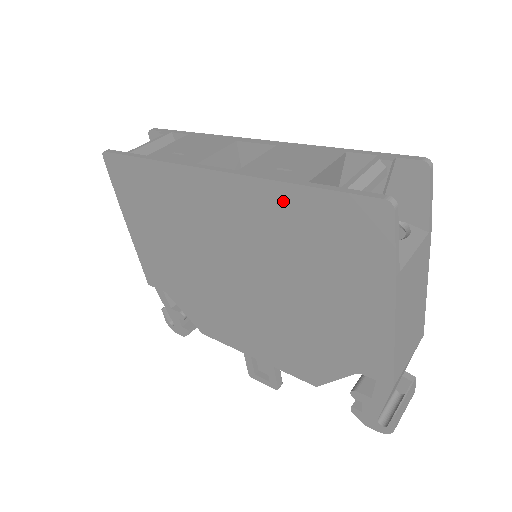
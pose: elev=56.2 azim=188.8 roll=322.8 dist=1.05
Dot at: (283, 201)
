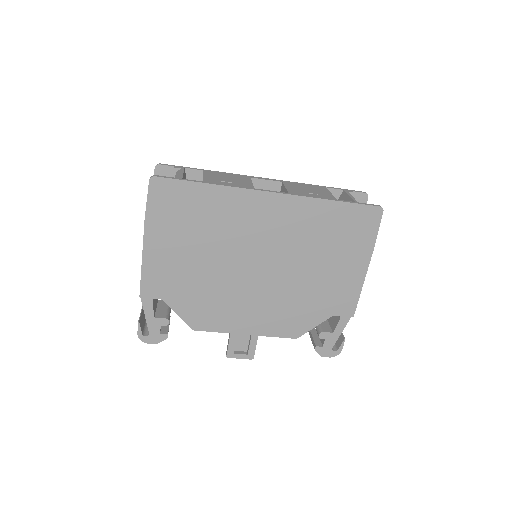
Dot at: (320, 210)
